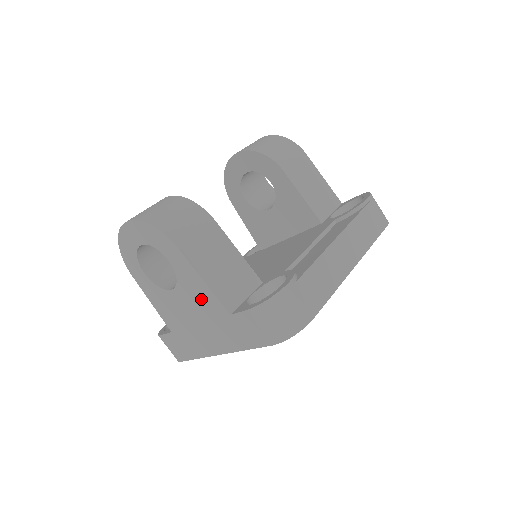
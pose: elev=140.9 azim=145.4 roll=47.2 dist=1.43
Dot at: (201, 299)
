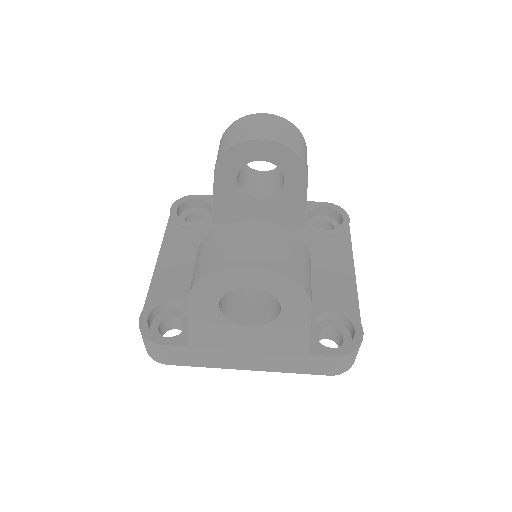
Dot at: (285, 340)
